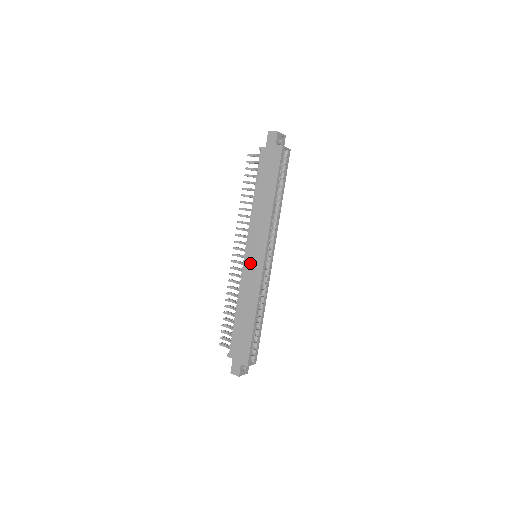
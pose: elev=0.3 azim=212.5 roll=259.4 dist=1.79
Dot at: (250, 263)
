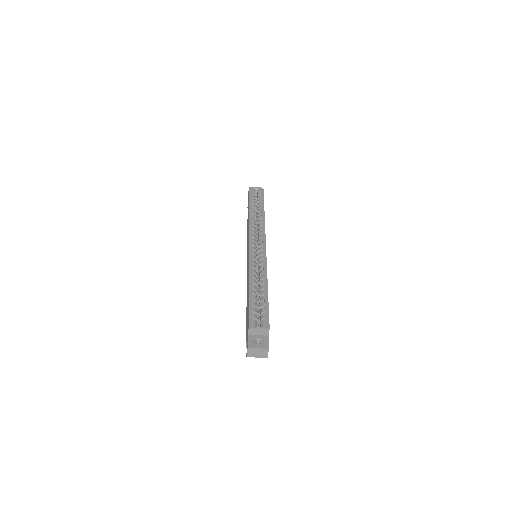
Dot at: (247, 260)
